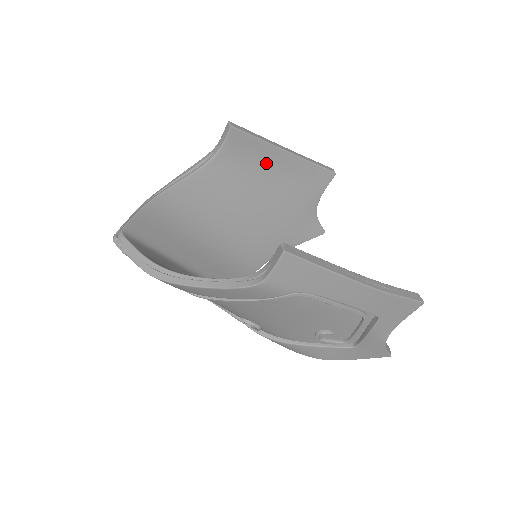
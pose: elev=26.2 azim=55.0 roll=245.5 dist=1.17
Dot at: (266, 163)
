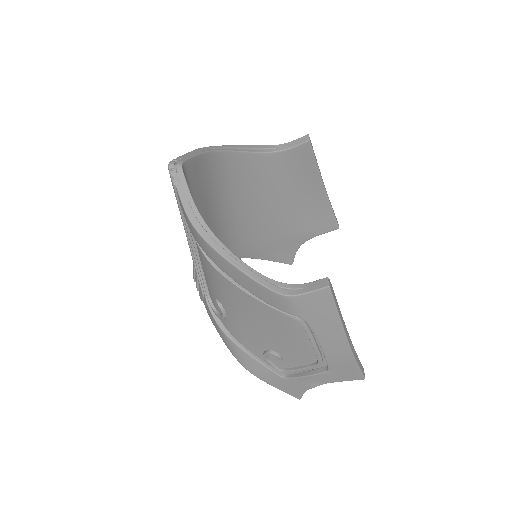
Dot at: (304, 185)
